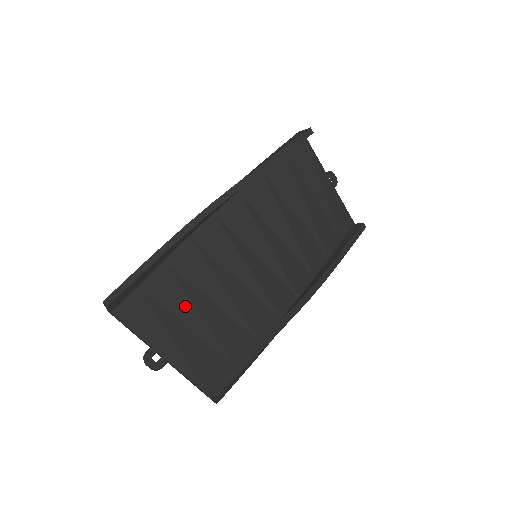
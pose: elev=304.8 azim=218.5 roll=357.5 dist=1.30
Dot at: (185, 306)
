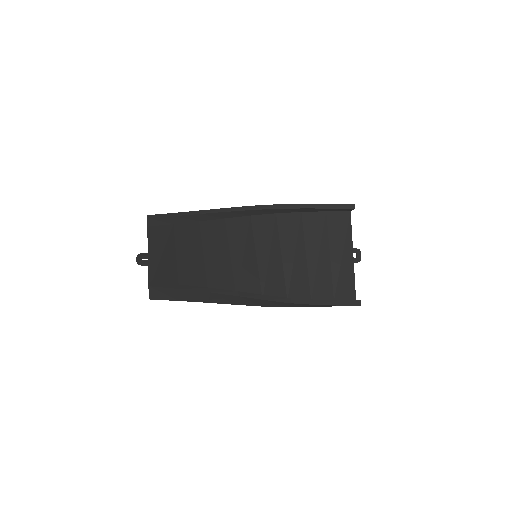
Dot at: (186, 247)
